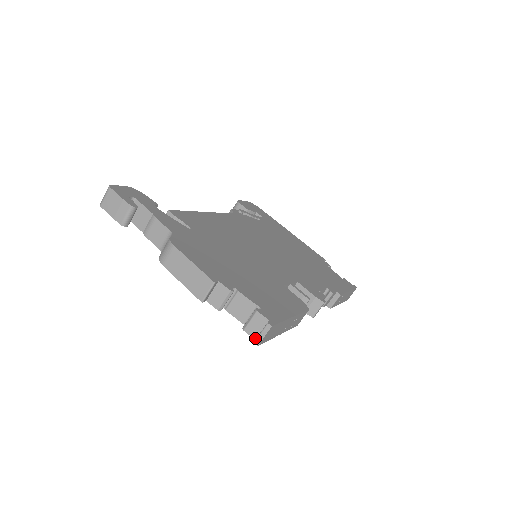
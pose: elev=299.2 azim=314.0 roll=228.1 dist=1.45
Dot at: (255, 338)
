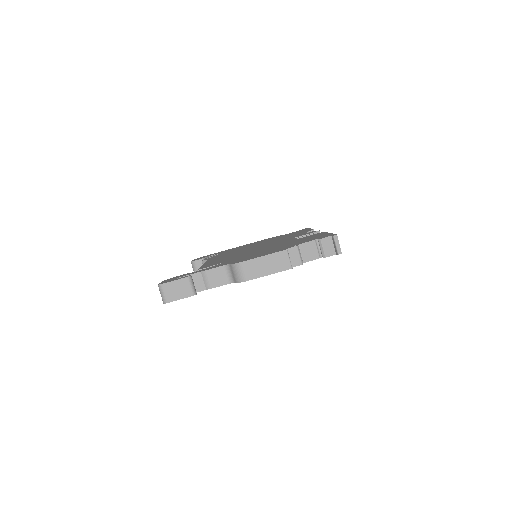
Dot at: (335, 254)
